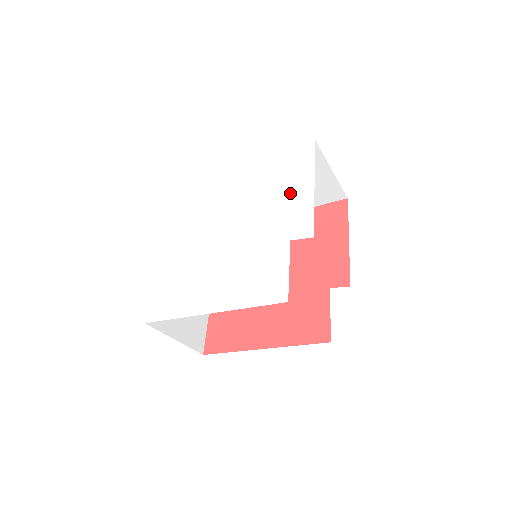
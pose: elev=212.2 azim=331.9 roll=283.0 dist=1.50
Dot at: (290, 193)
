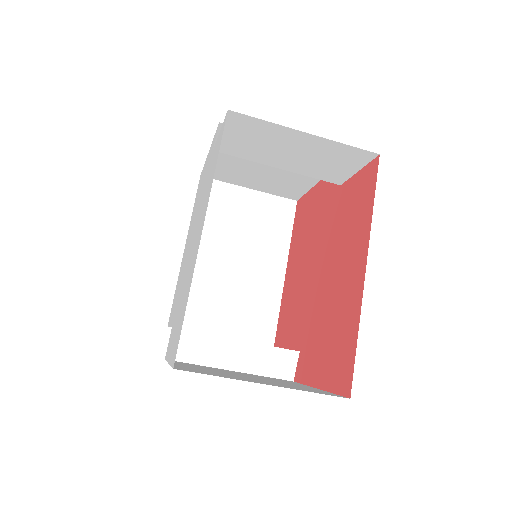
Dot at: occluded
